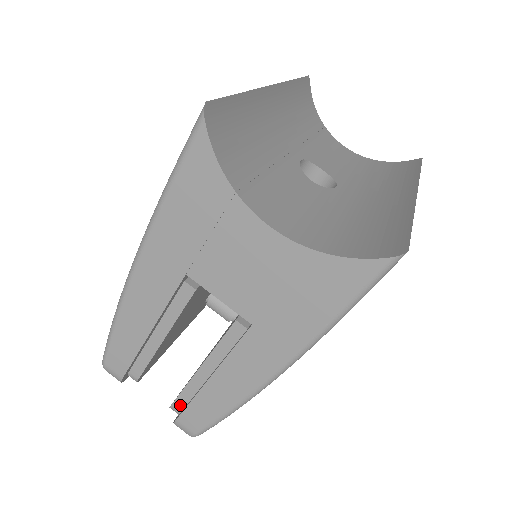
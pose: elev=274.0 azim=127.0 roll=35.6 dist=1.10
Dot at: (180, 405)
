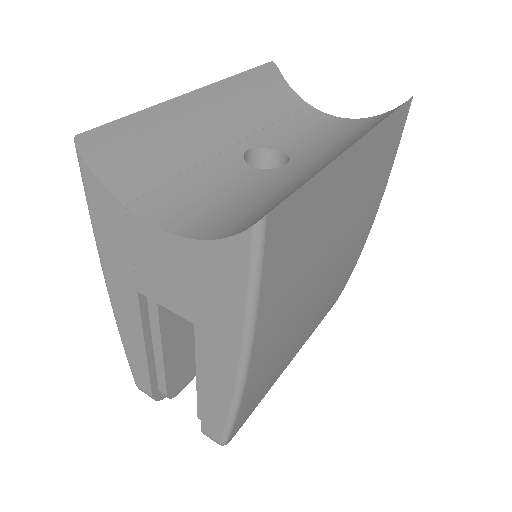
Dot at: occluded
